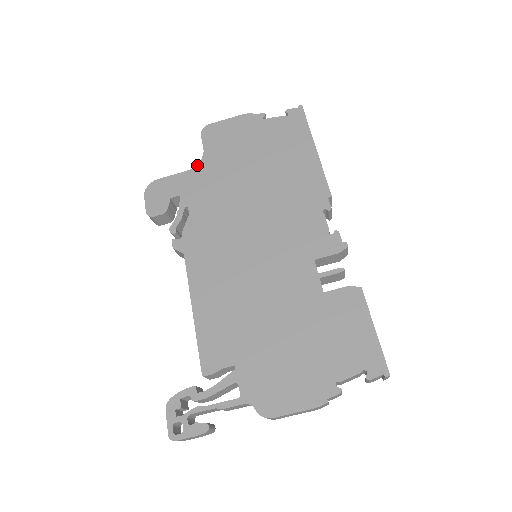
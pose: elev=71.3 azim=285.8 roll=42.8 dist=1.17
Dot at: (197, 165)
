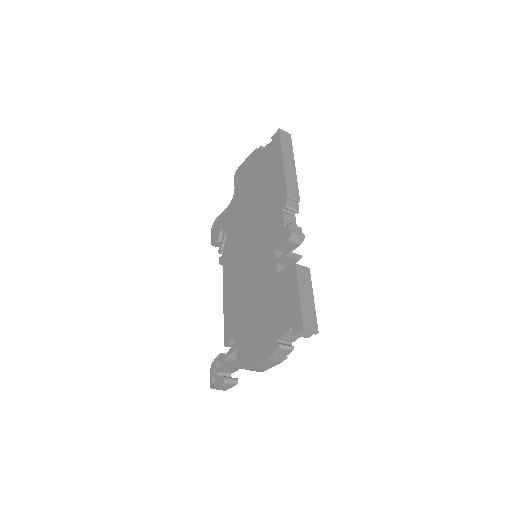
Dot at: (231, 201)
